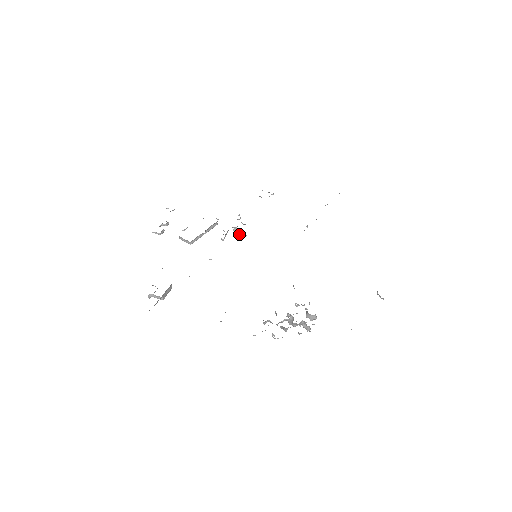
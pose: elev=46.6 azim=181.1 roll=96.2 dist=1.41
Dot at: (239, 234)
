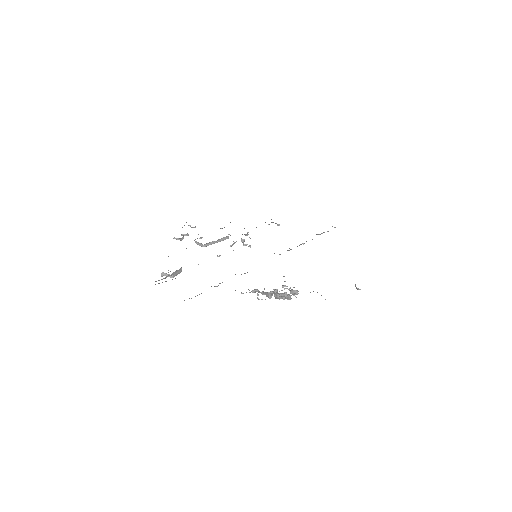
Dot at: (245, 244)
